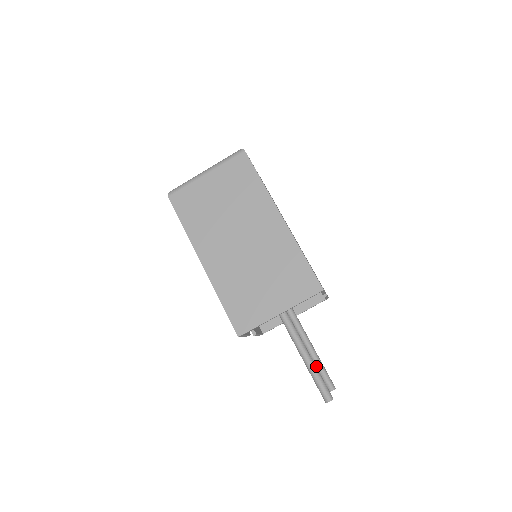
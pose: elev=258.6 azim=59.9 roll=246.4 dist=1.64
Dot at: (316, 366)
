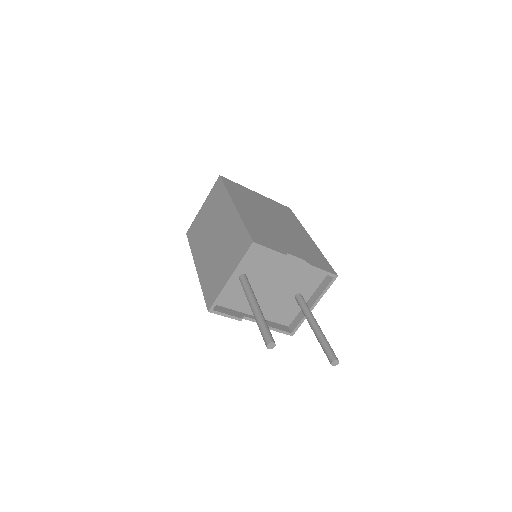
Dot at: occluded
